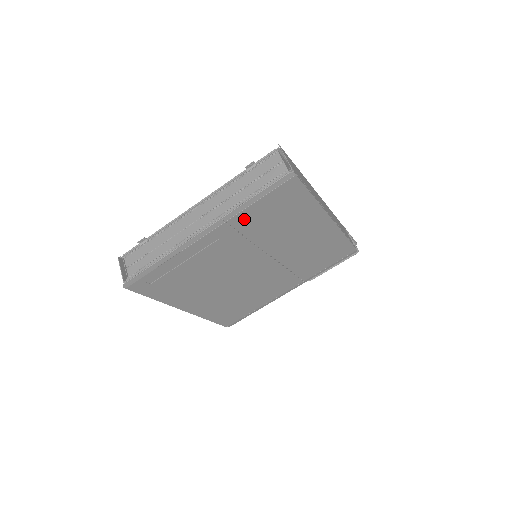
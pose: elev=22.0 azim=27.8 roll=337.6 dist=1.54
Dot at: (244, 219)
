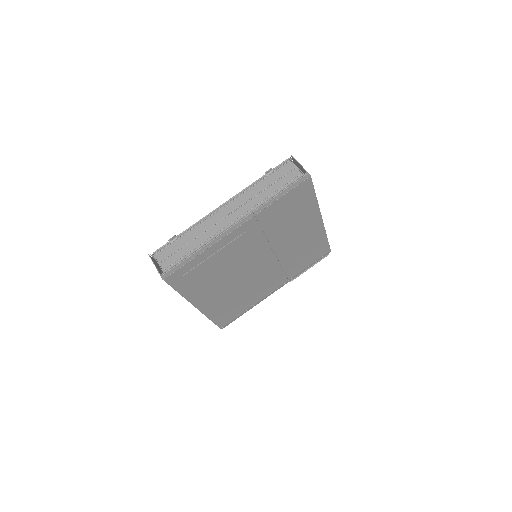
Dot at: (267, 214)
